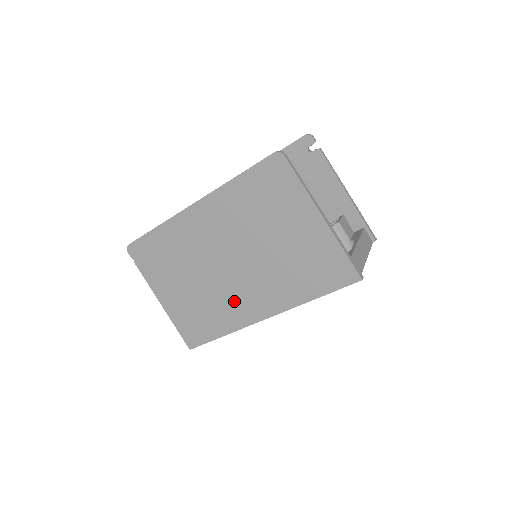
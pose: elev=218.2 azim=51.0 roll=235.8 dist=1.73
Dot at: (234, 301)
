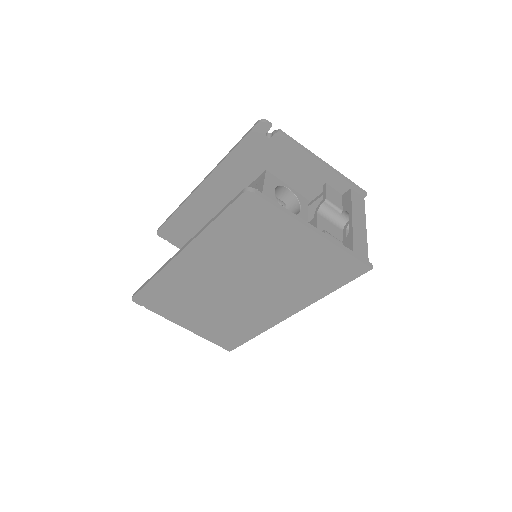
Dot at: (255, 312)
